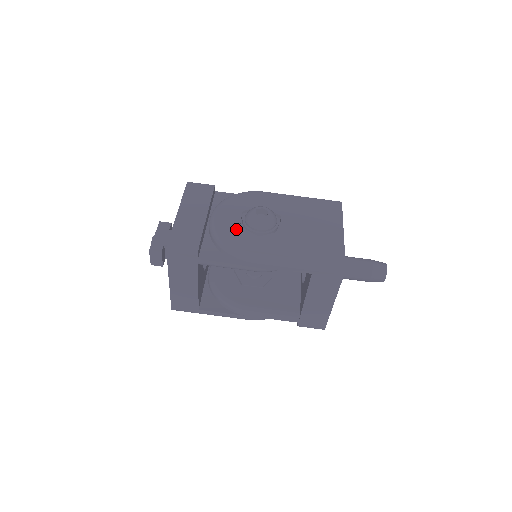
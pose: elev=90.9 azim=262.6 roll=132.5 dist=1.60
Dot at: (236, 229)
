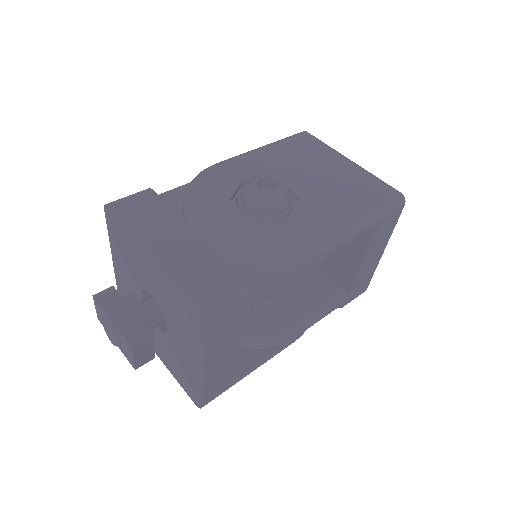
Dot at: (255, 226)
